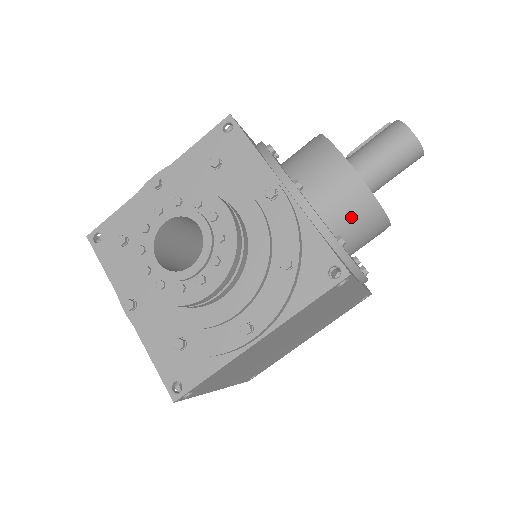
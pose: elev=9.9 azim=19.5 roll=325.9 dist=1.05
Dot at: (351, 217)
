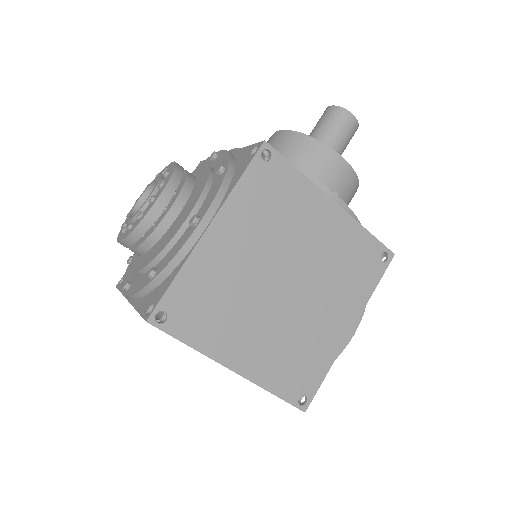
Dot at: (293, 156)
